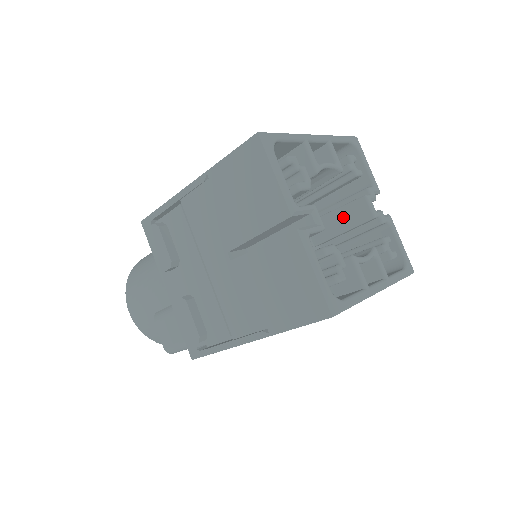
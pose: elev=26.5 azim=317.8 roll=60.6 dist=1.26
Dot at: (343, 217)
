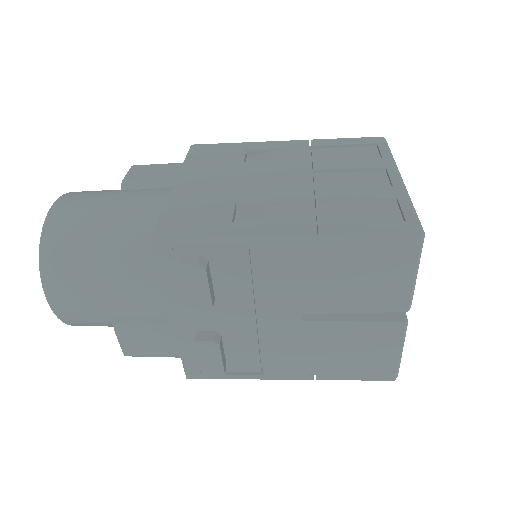
Dot at: occluded
